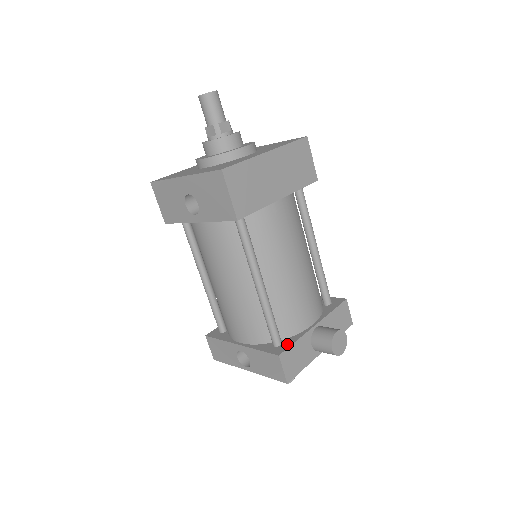
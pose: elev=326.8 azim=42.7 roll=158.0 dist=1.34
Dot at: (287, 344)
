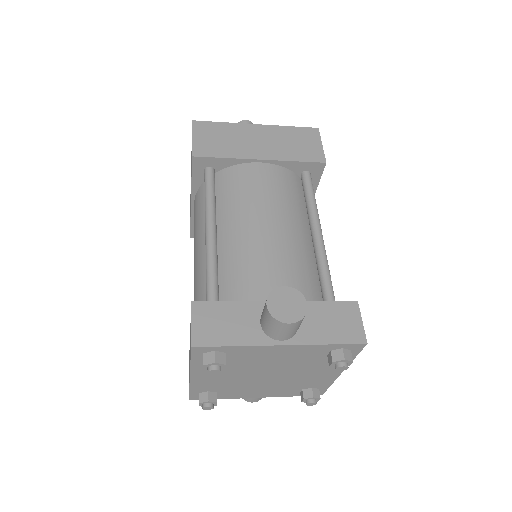
Dot at: (218, 304)
